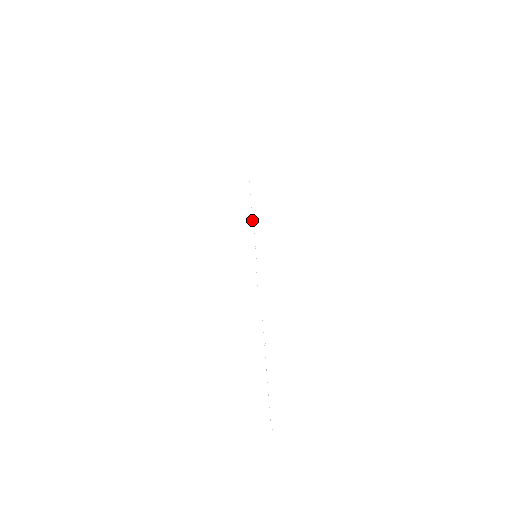
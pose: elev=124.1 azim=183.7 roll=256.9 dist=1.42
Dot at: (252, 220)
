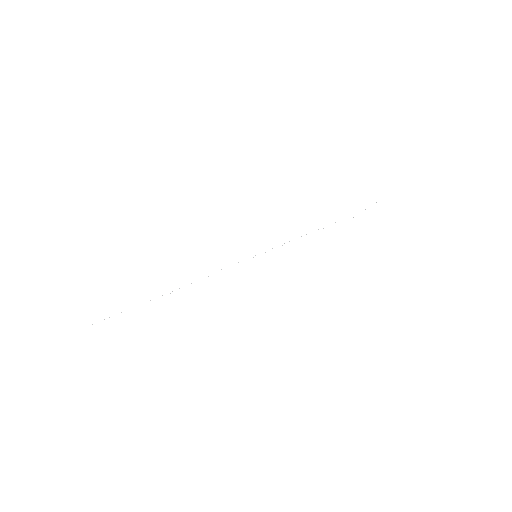
Dot at: occluded
